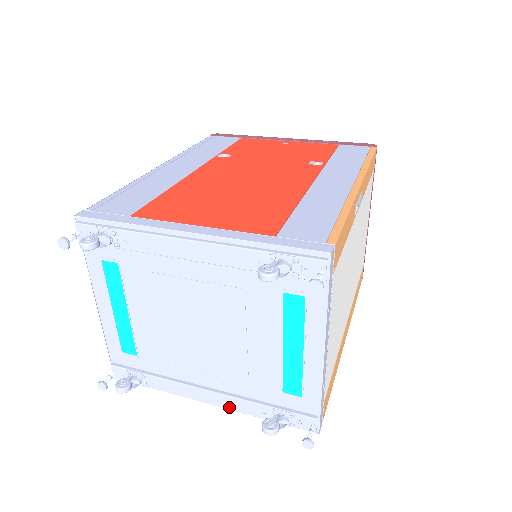
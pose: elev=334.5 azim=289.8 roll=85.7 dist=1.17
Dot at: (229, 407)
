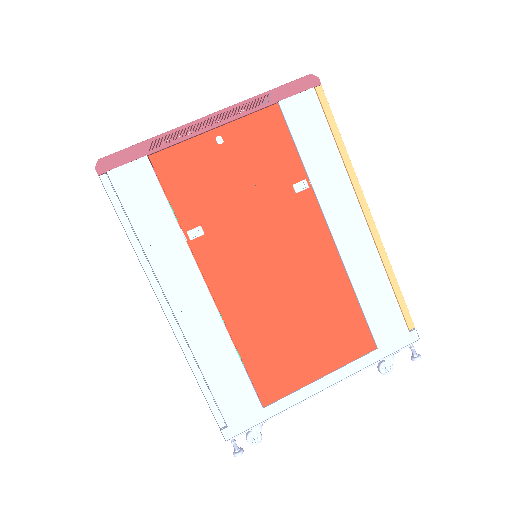
Dot at: occluded
